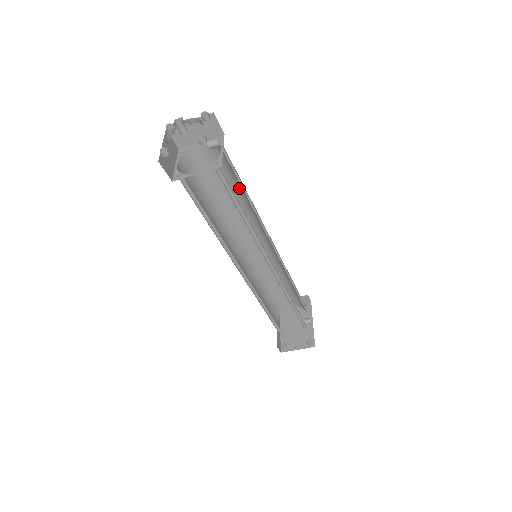
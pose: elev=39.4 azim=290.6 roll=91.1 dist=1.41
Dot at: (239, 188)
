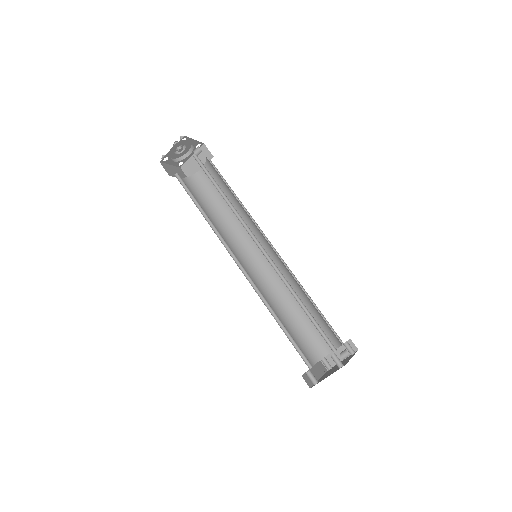
Dot at: (231, 195)
